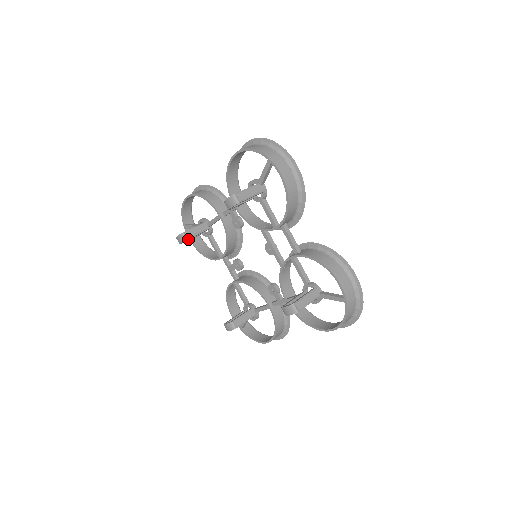
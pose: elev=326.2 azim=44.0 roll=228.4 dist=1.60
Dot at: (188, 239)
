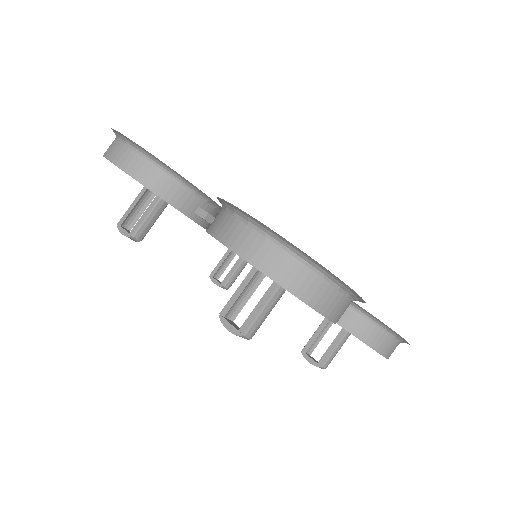
Dot at: (136, 218)
